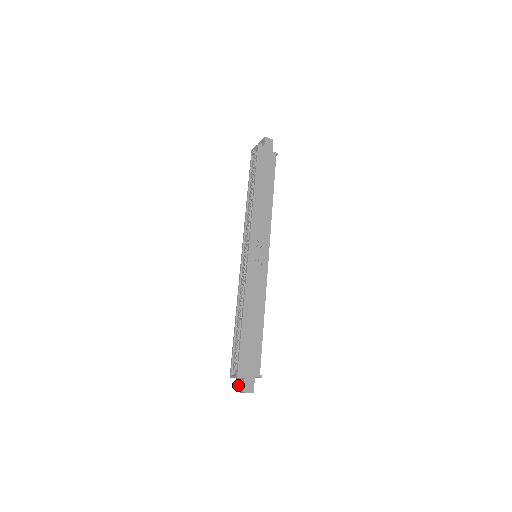
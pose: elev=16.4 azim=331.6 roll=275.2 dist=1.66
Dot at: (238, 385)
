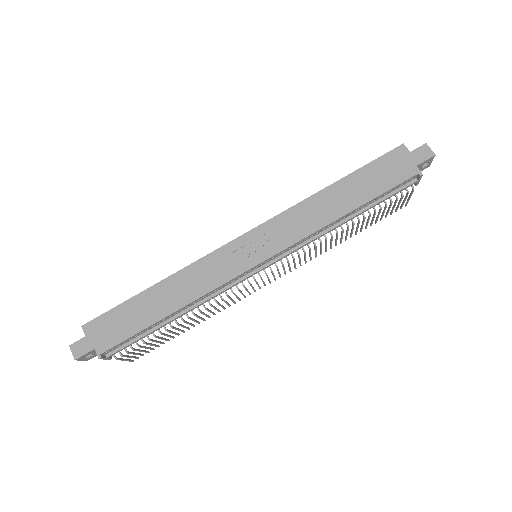
Dot at: occluded
